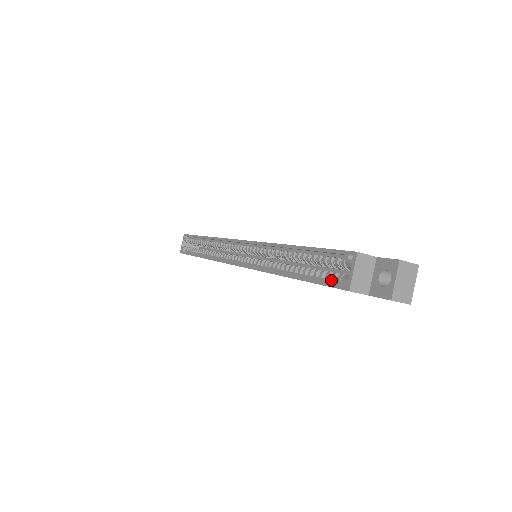
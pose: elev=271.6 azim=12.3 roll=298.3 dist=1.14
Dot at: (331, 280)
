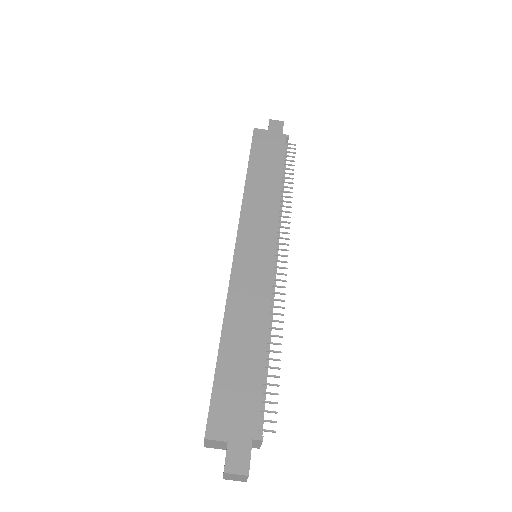
Dot at: occluded
